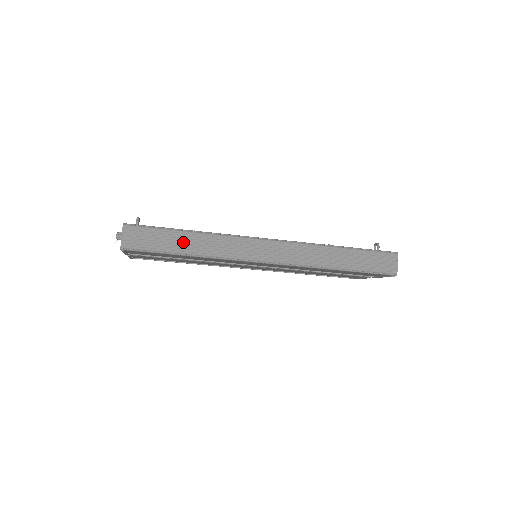
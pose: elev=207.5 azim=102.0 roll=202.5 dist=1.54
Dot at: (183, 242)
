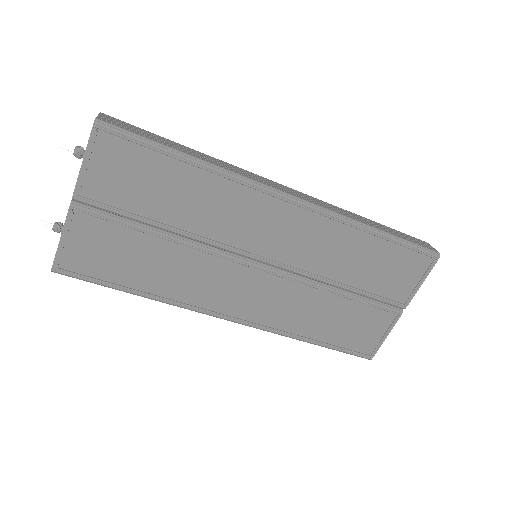
Dot at: (182, 148)
